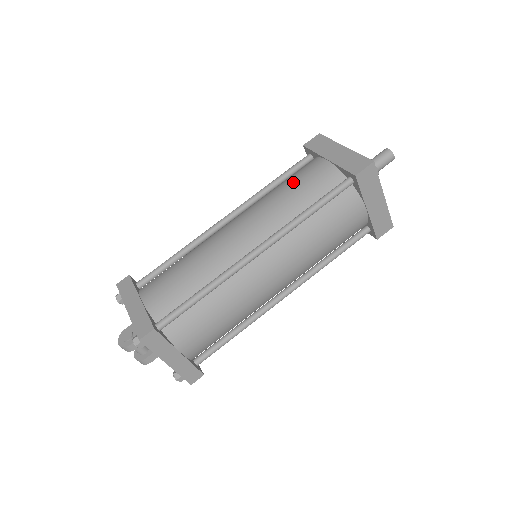
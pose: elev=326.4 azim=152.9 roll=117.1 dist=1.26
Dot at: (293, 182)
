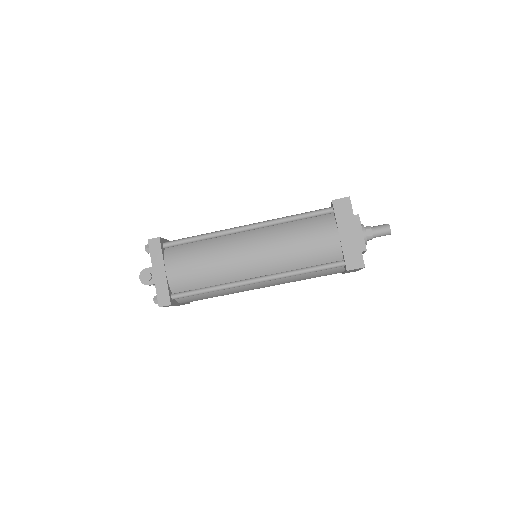
Dot at: (306, 238)
